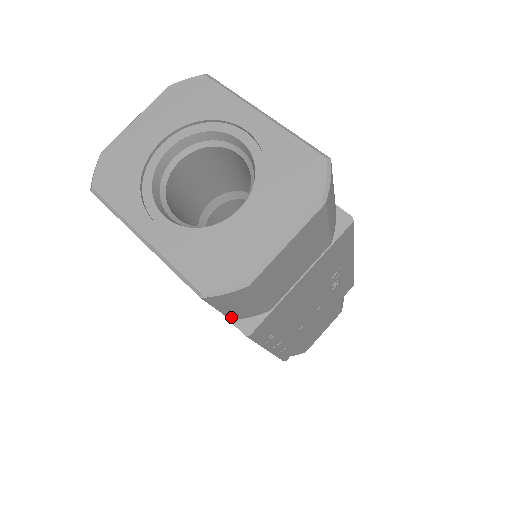
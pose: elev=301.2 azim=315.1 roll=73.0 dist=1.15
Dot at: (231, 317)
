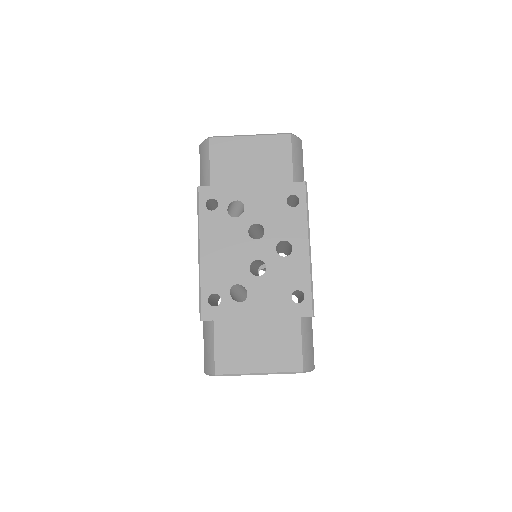
Dot at: occluded
